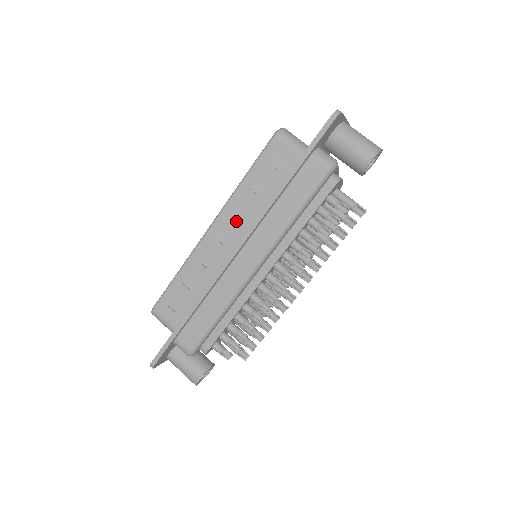
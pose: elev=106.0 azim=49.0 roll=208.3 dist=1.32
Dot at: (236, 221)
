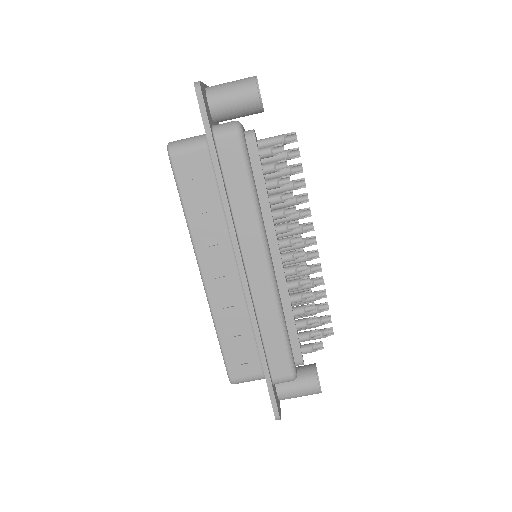
Dot at: (215, 249)
